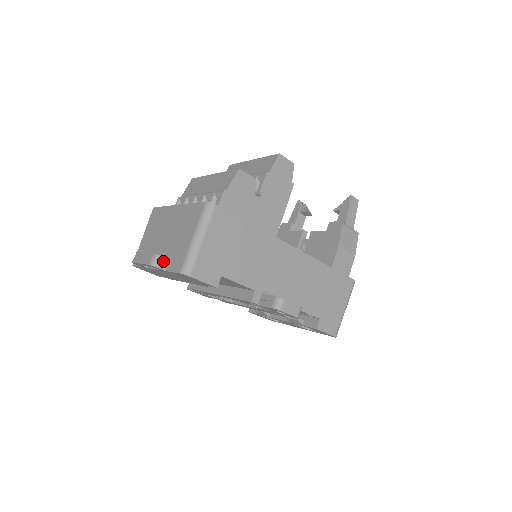
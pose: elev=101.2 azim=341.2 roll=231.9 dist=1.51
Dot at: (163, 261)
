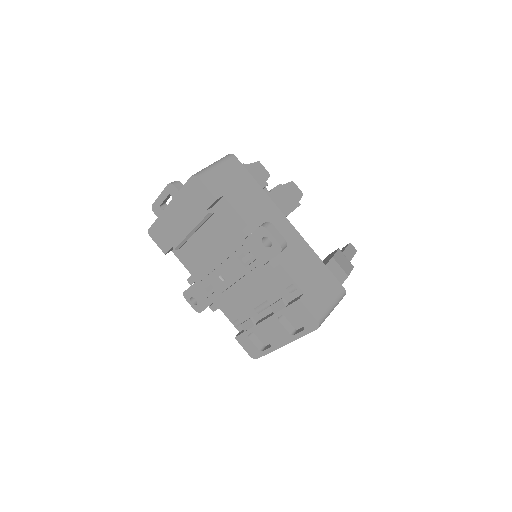
Dot at: (180, 185)
